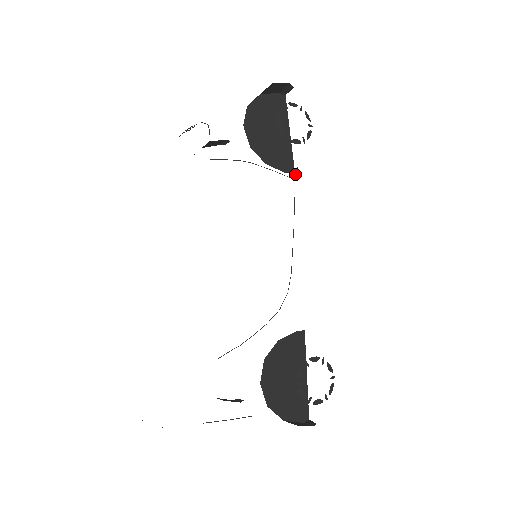
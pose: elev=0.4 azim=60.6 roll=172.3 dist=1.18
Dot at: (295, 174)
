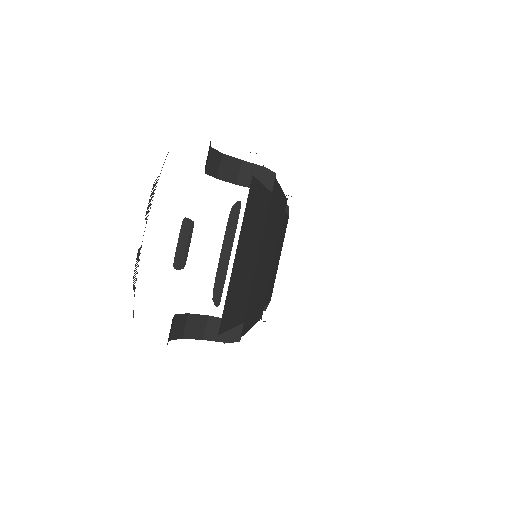
Dot at: occluded
